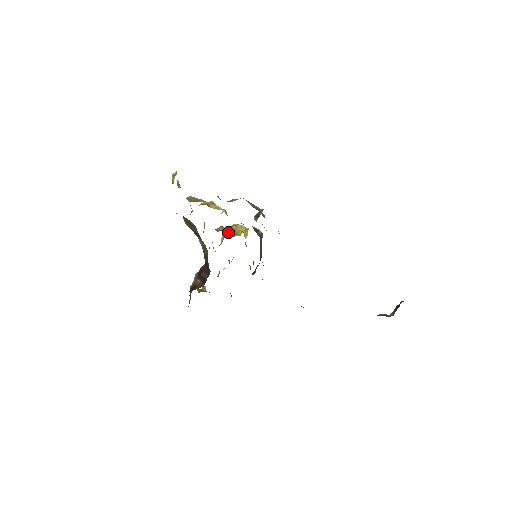
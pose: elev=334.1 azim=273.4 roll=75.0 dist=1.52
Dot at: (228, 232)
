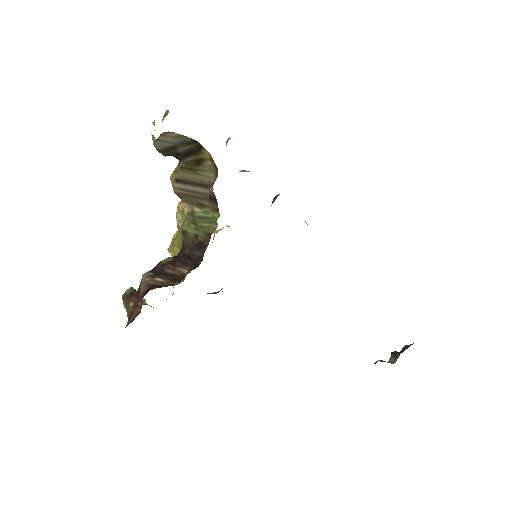
Dot at: occluded
